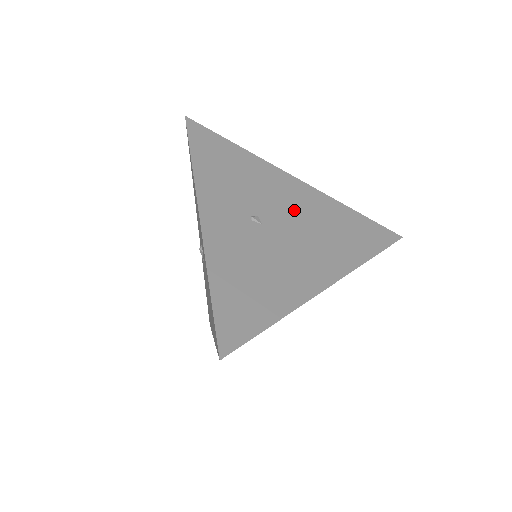
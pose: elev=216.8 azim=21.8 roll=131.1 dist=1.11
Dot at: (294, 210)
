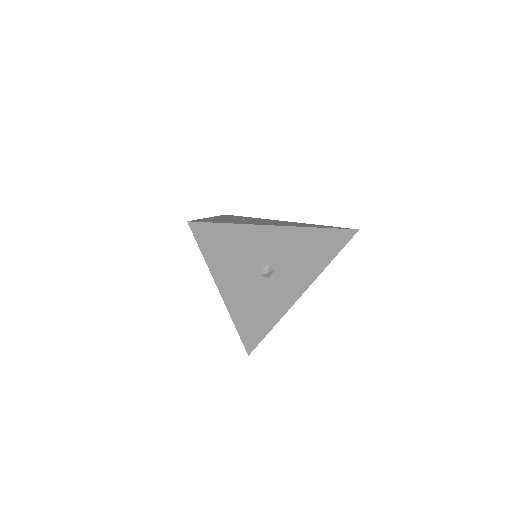
Dot at: occluded
